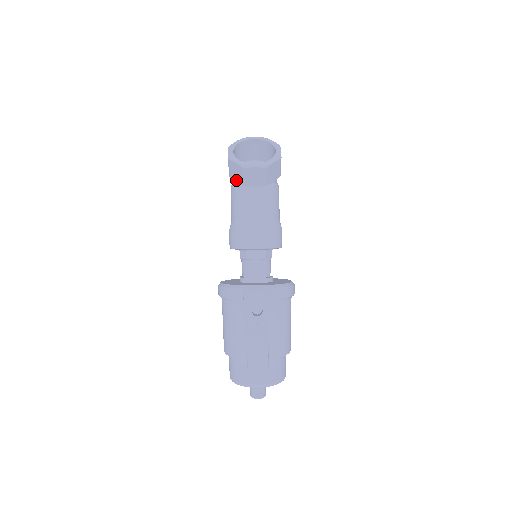
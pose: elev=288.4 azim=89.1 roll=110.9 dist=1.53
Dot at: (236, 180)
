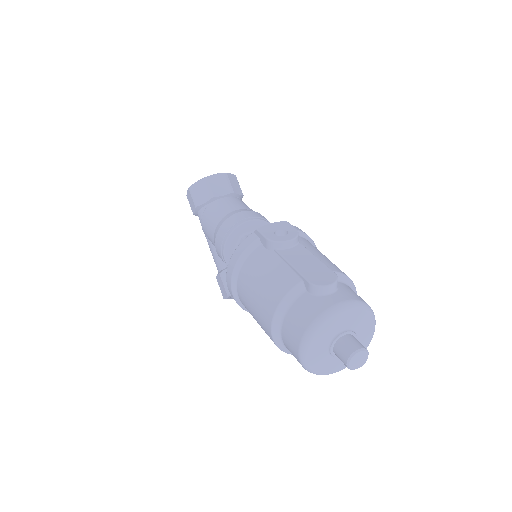
Dot at: (203, 201)
